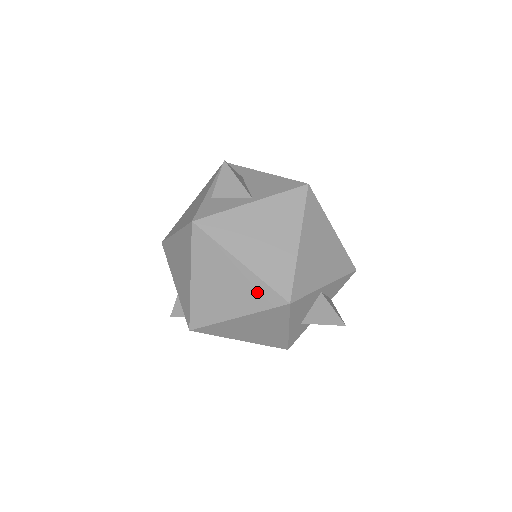
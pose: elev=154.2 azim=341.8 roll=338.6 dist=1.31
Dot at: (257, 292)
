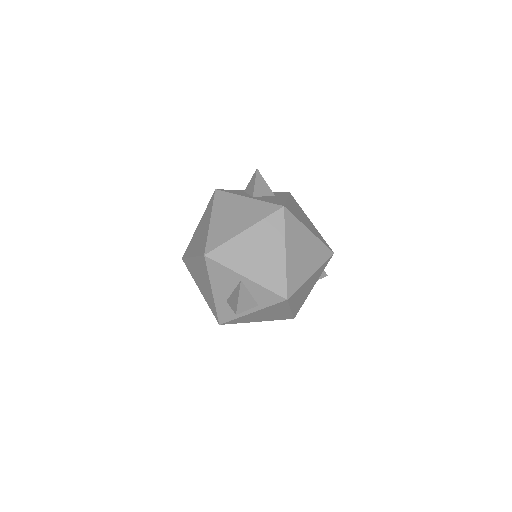
Dot at: (203, 242)
